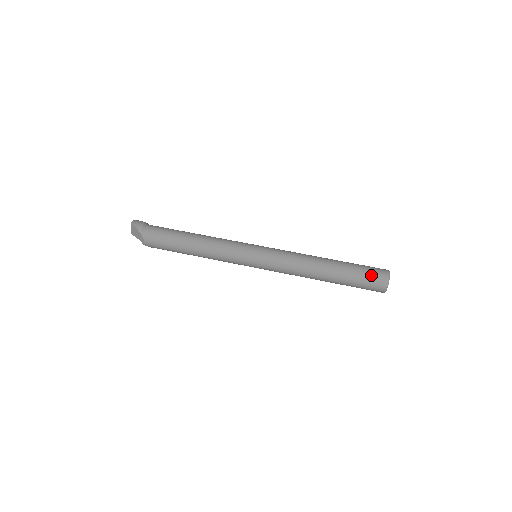
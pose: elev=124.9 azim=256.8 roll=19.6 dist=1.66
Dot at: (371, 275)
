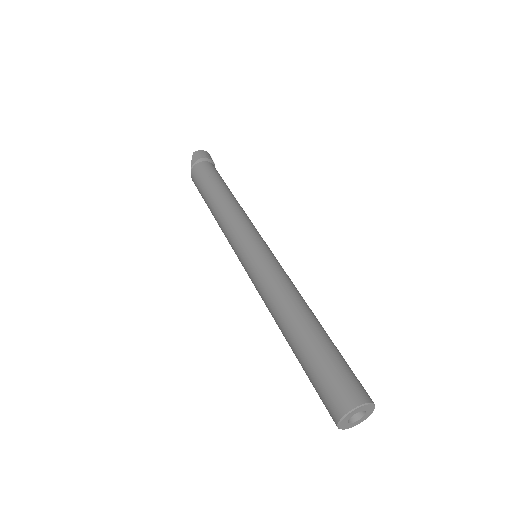
Dot at: (328, 386)
